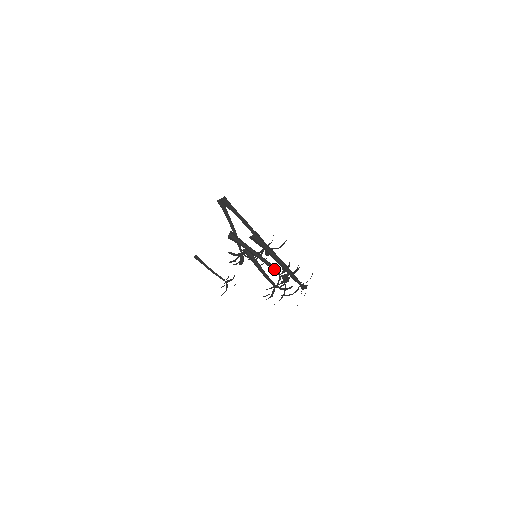
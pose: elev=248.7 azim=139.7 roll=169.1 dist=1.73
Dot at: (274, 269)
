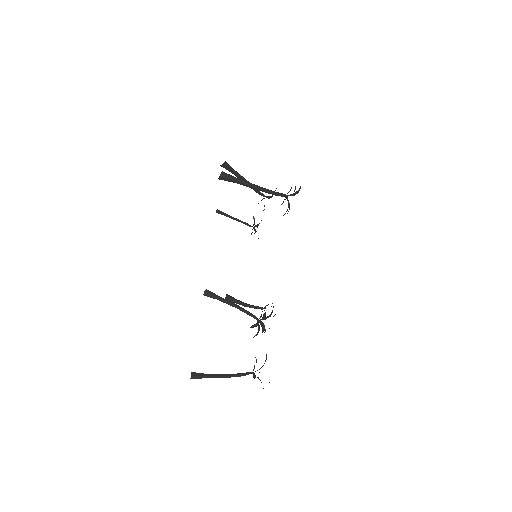
Dot at: (251, 316)
